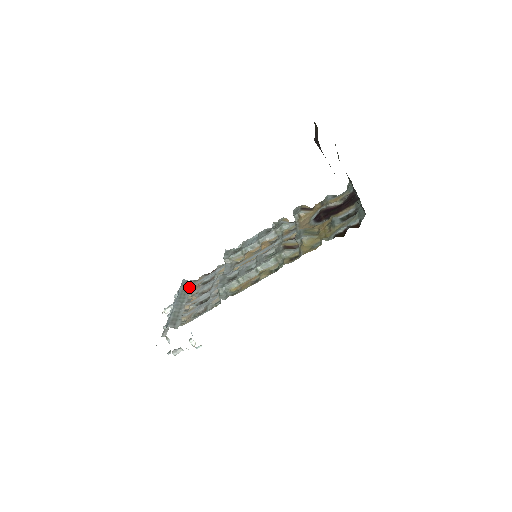
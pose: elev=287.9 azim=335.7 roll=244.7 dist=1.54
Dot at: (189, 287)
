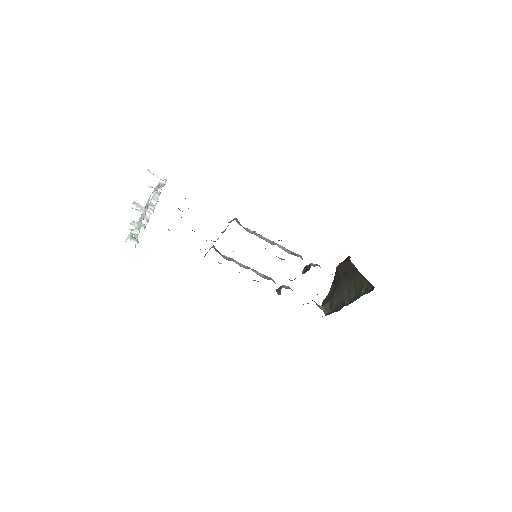
Dot at: occluded
